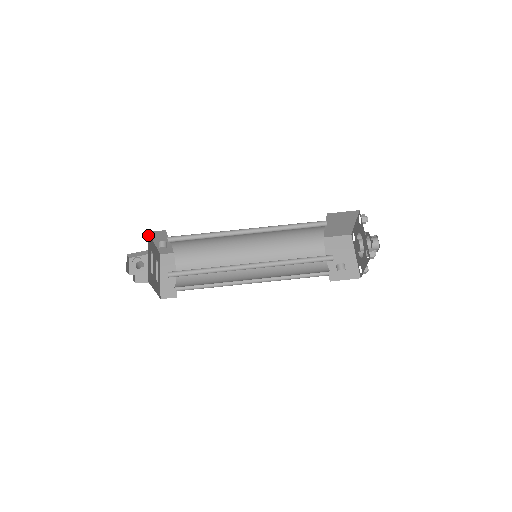
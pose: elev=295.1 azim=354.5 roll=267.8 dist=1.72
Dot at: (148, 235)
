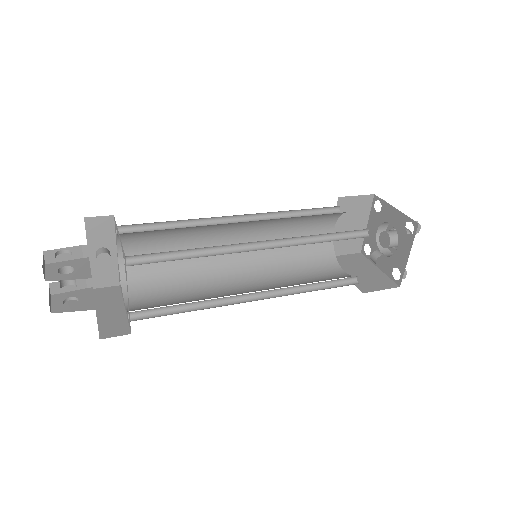
Dot at: occluded
